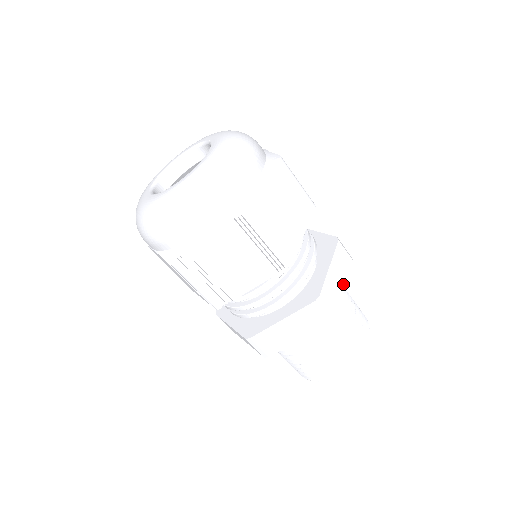
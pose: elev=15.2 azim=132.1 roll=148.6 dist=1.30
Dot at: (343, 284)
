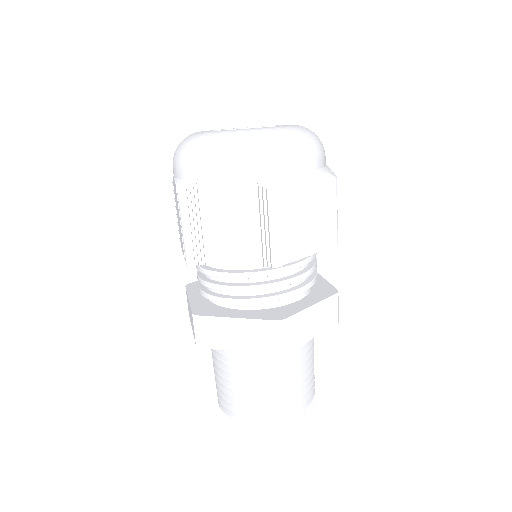
Dot at: (314, 333)
